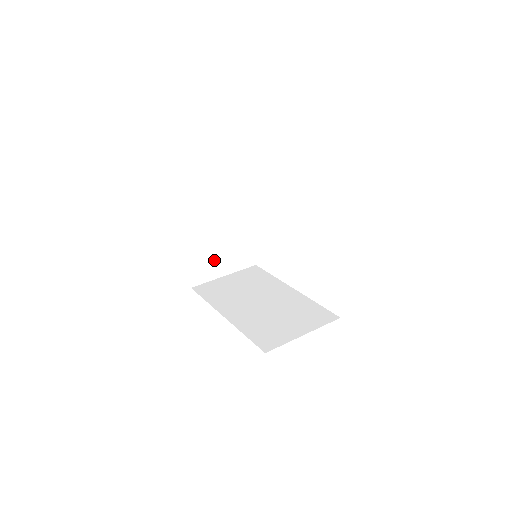
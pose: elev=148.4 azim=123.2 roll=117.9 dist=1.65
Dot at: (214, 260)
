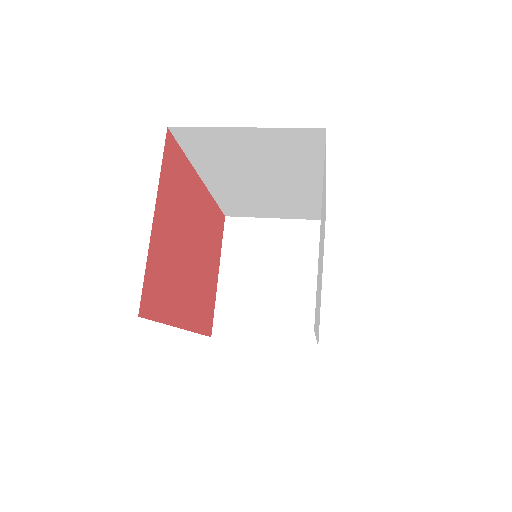
Dot at: (253, 311)
